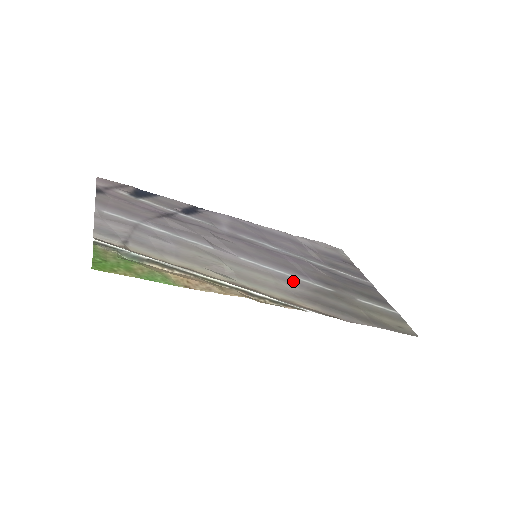
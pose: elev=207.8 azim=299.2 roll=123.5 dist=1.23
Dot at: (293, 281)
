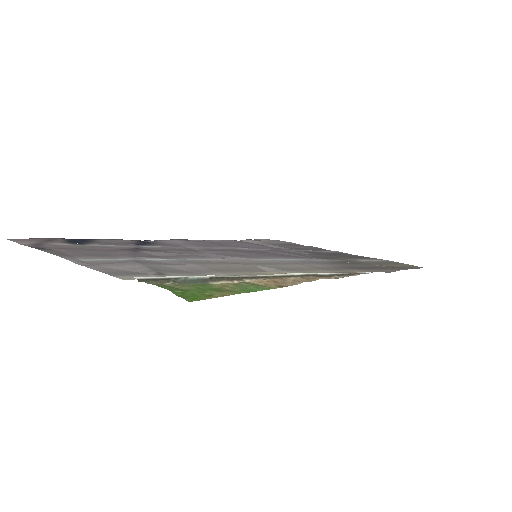
Dot at: (311, 262)
